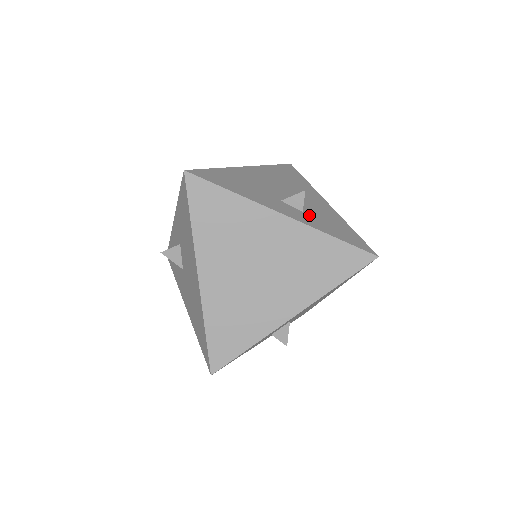
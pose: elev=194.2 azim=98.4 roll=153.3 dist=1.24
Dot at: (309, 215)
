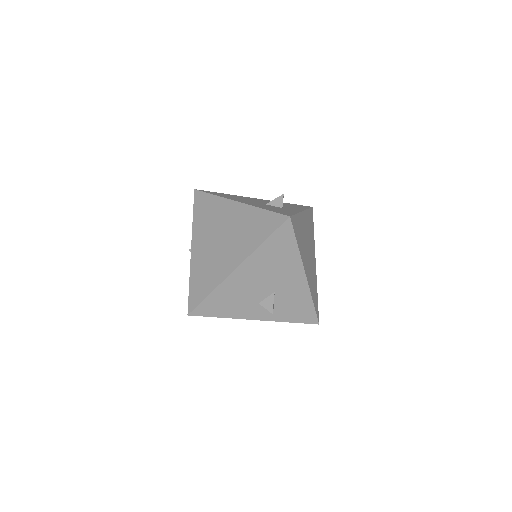
Dot at: (278, 308)
